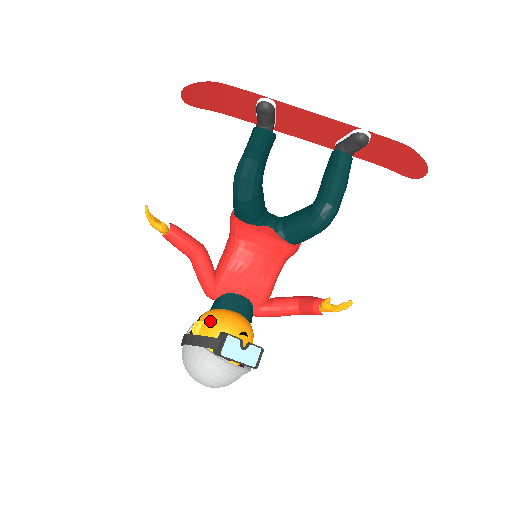
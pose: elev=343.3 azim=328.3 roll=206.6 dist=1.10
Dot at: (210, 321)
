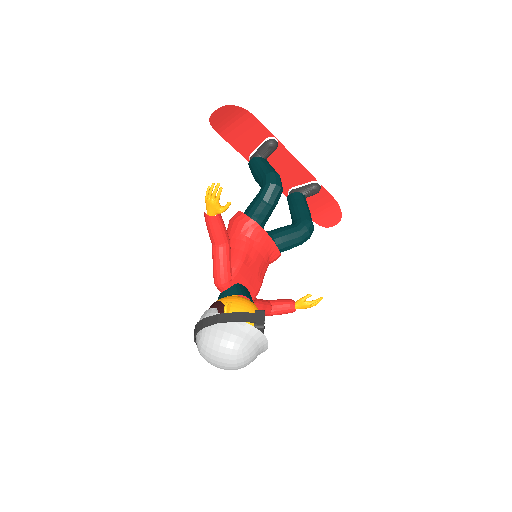
Dot at: (239, 302)
